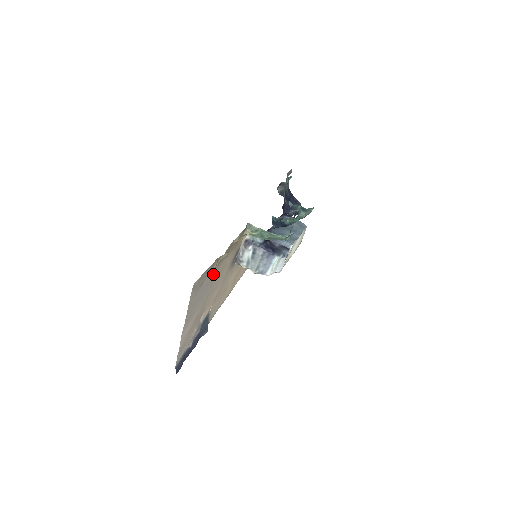
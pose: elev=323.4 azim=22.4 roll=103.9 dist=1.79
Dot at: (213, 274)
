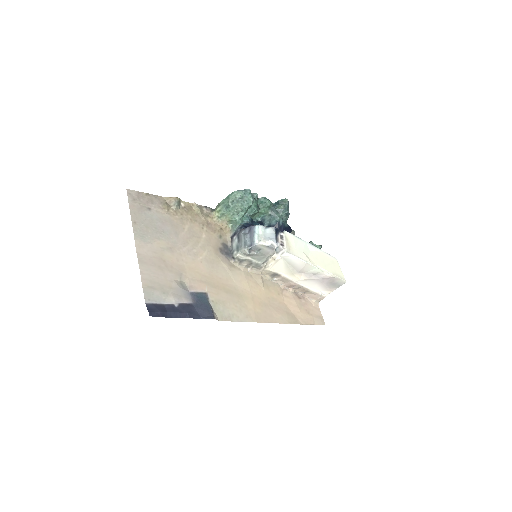
Dot at: (171, 220)
